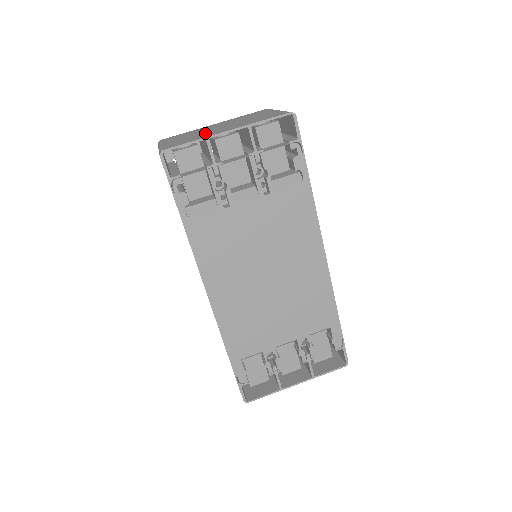
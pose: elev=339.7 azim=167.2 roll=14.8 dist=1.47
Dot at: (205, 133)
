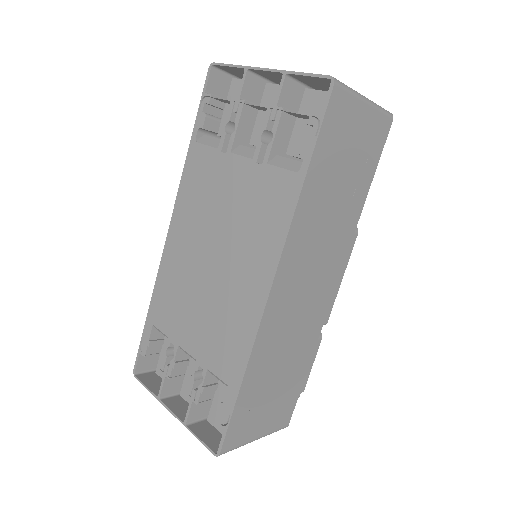
Dot at: occluded
